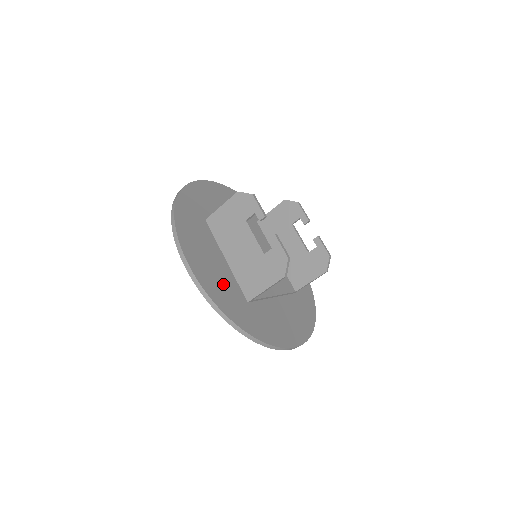
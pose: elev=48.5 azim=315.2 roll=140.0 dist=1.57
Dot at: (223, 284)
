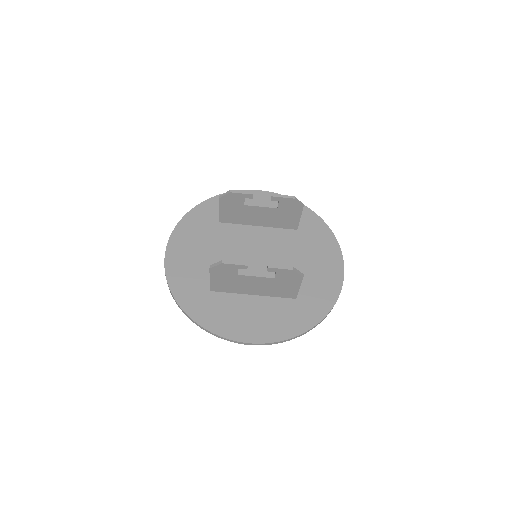
Dot at: (275, 316)
